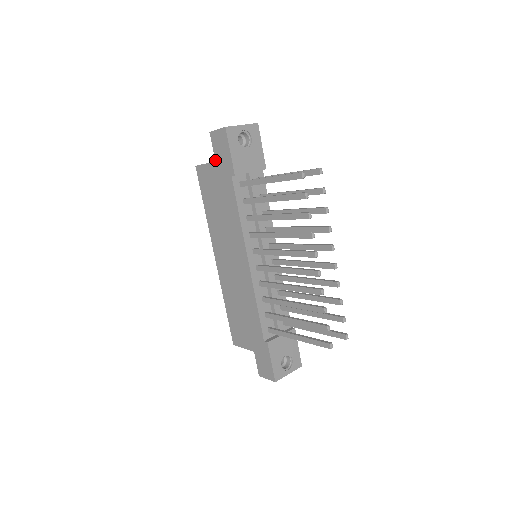
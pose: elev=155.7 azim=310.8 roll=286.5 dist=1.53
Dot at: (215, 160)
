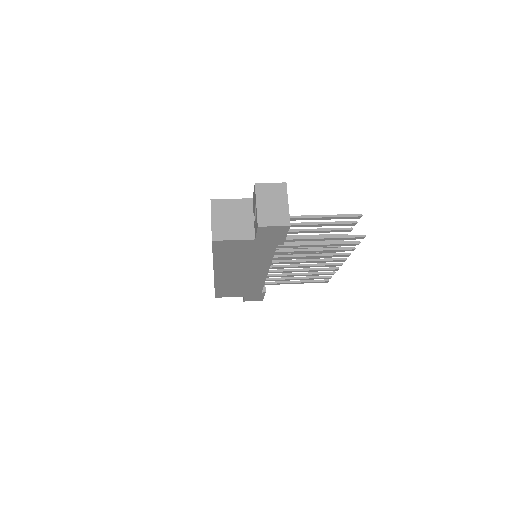
Dot at: (256, 239)
